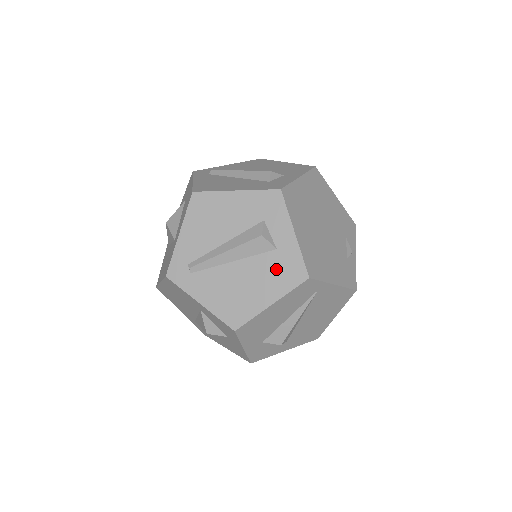
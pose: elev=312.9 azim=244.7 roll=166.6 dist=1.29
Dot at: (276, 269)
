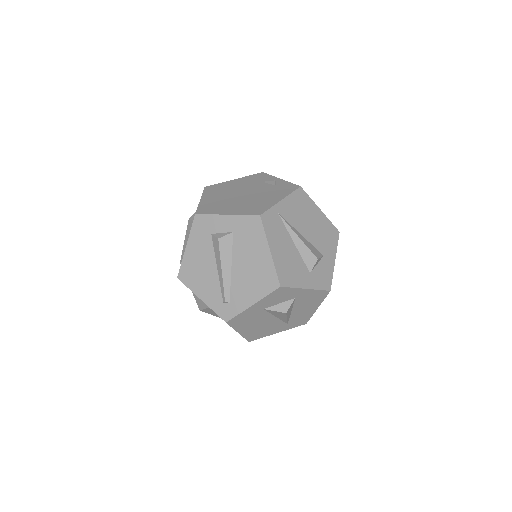
Dot at: (246, 238)
